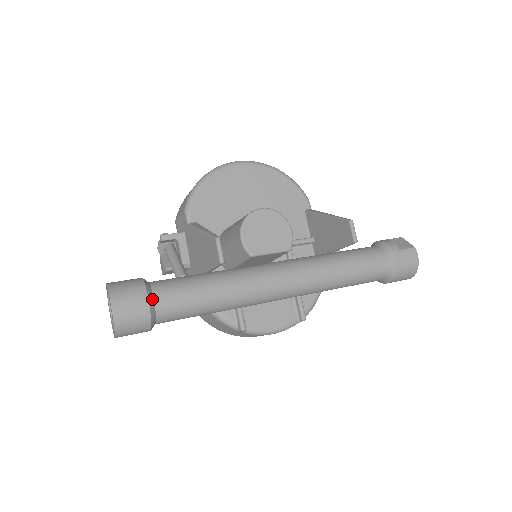
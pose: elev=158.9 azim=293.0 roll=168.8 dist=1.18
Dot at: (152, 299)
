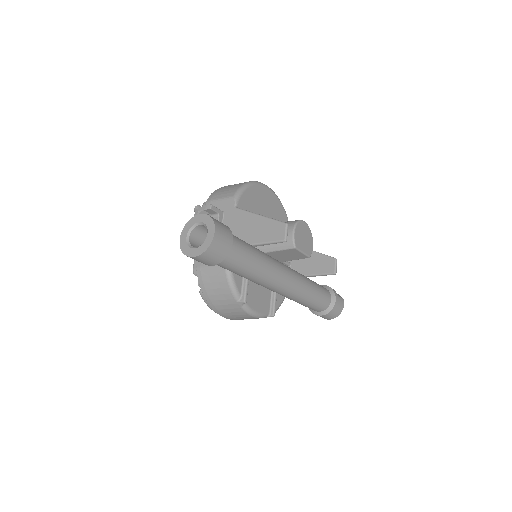
Dot at: (232, 242)
